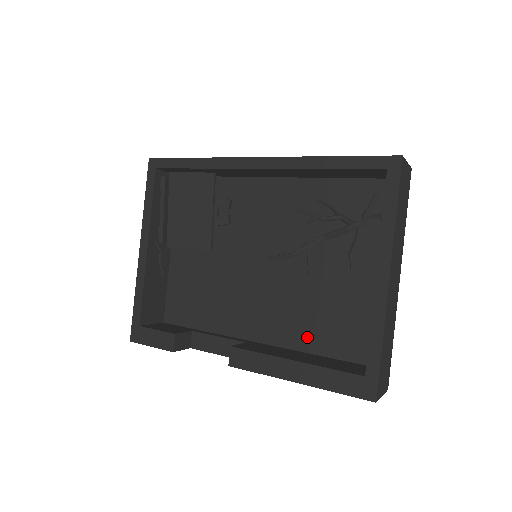
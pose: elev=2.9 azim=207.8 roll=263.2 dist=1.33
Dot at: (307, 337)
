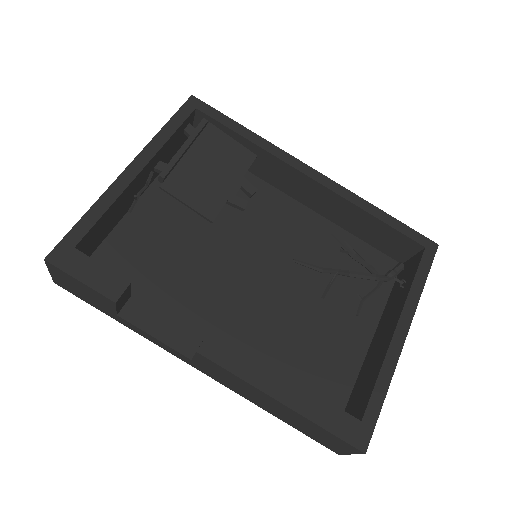
Dot at: (275, 365)
